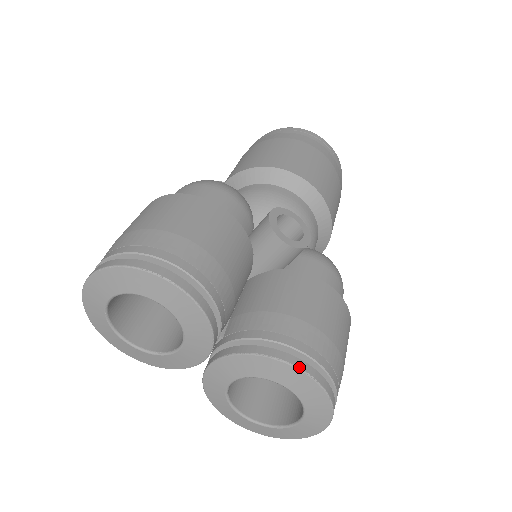
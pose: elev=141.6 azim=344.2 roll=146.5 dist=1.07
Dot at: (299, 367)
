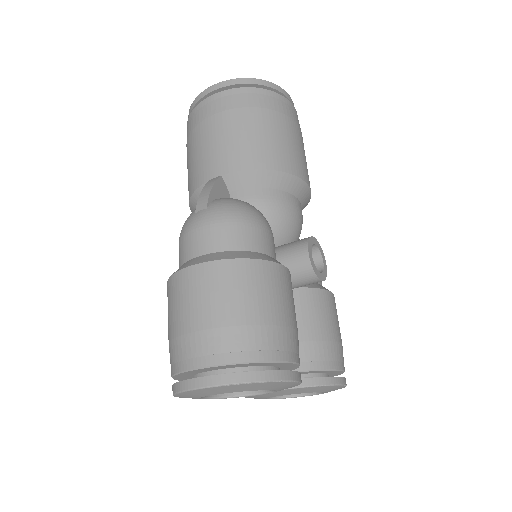
Dot at: (341, 384)
